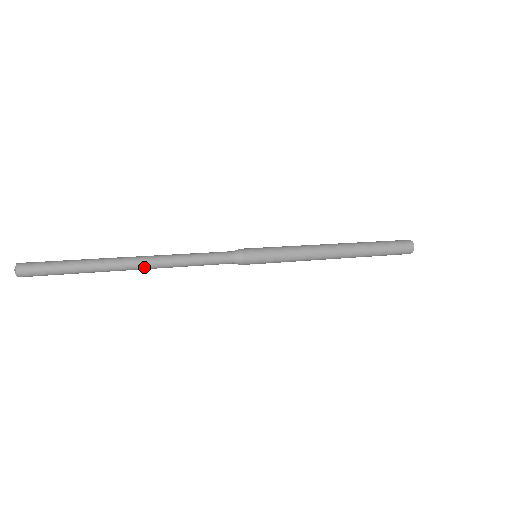
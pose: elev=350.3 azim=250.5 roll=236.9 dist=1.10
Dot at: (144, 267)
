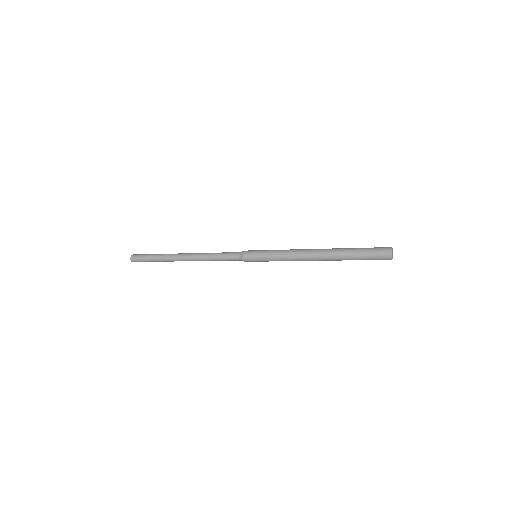
Dot at: occluded
